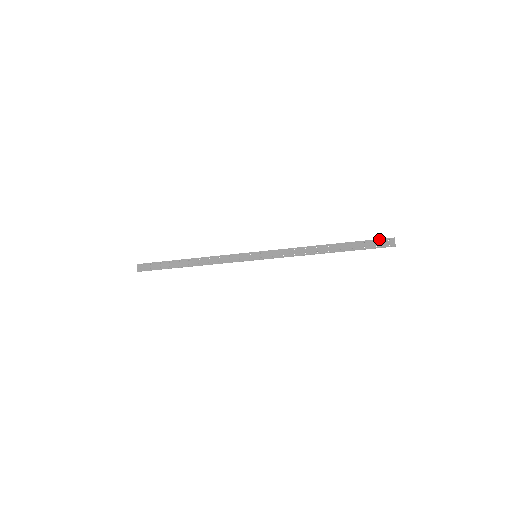
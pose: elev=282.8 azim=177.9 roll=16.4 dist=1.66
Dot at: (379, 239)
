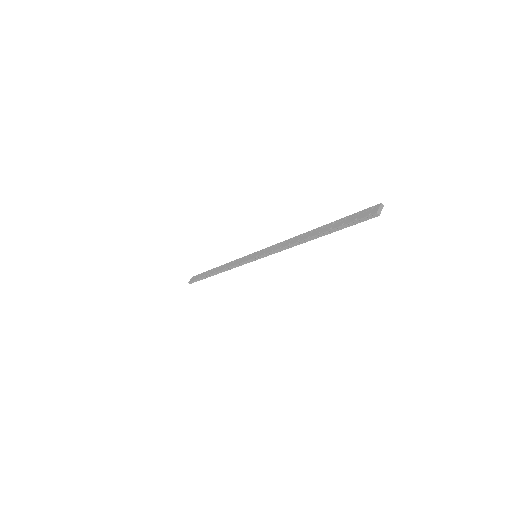
Dot at: occluded
